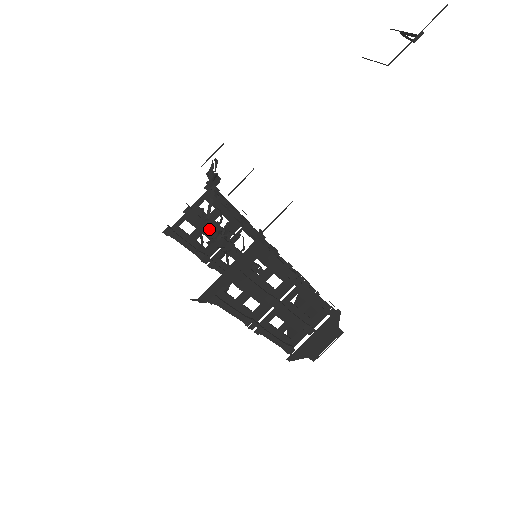
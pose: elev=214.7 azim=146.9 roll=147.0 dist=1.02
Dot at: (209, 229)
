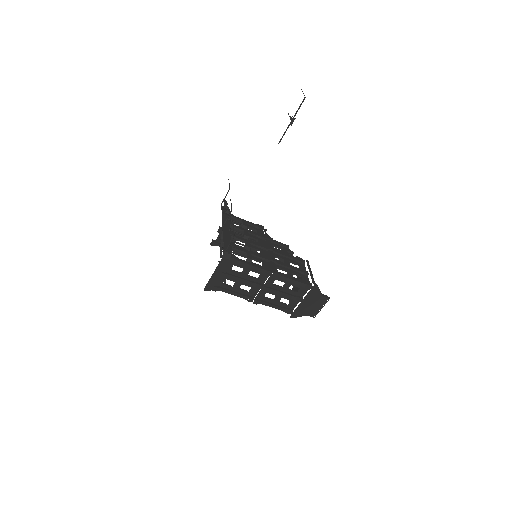
Dot at: occluded
